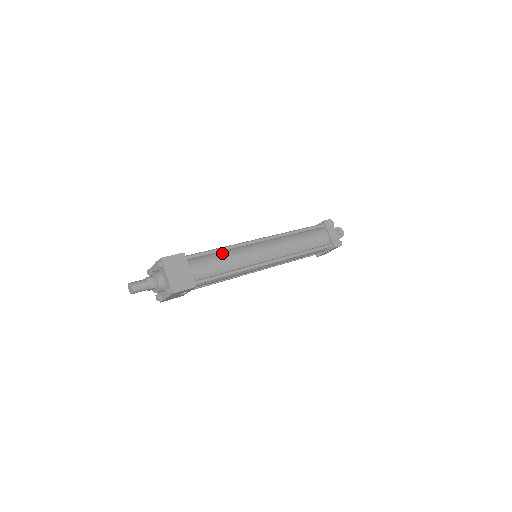
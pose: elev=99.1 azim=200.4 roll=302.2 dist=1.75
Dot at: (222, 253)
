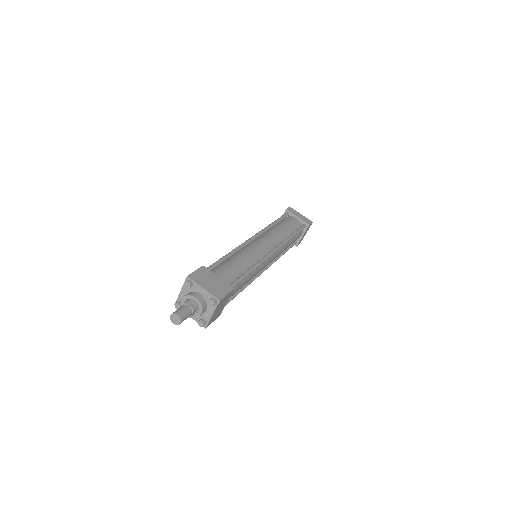
Dot at: occluded
